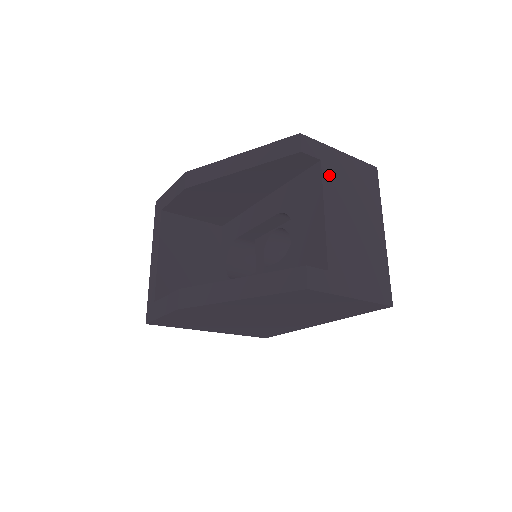
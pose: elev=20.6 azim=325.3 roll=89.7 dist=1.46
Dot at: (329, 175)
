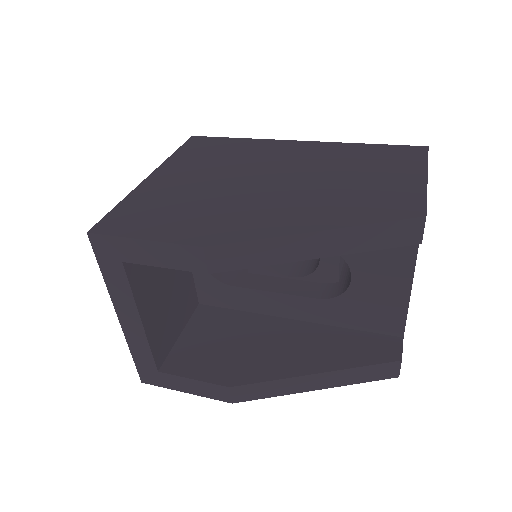
Dot at: occluded
